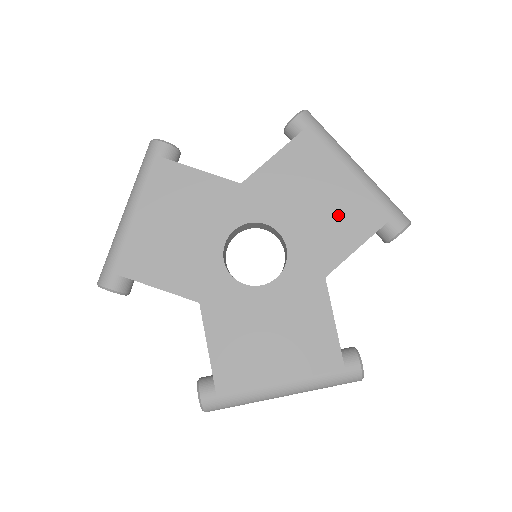
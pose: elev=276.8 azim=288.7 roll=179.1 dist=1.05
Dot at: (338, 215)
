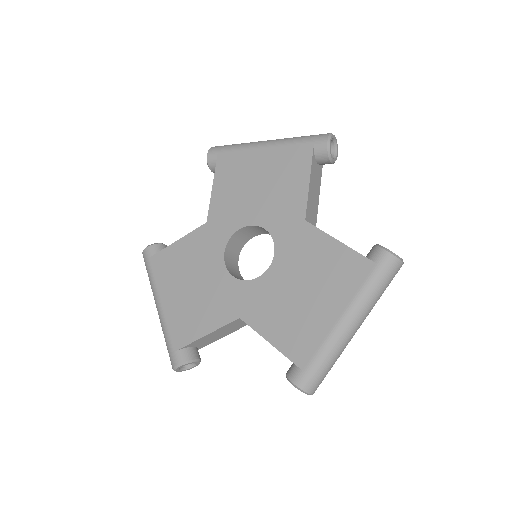
Dot at: (279, 178)
